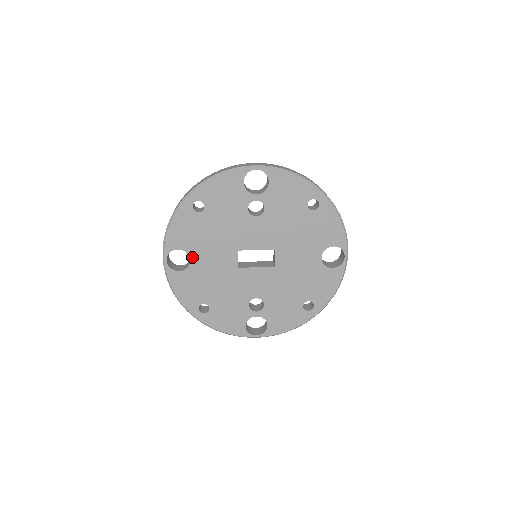
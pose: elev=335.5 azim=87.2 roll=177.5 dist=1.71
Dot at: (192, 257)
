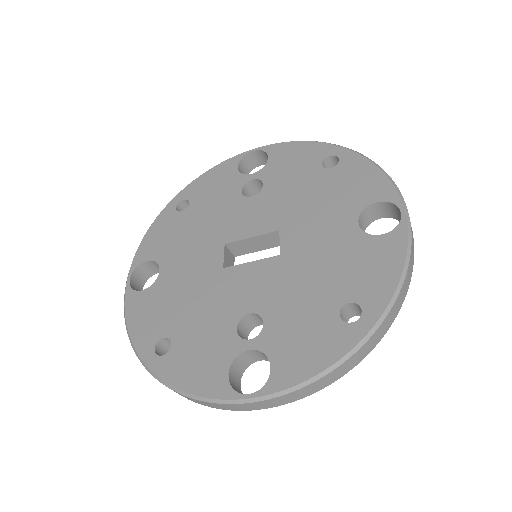
Dot at: (163, 267)
